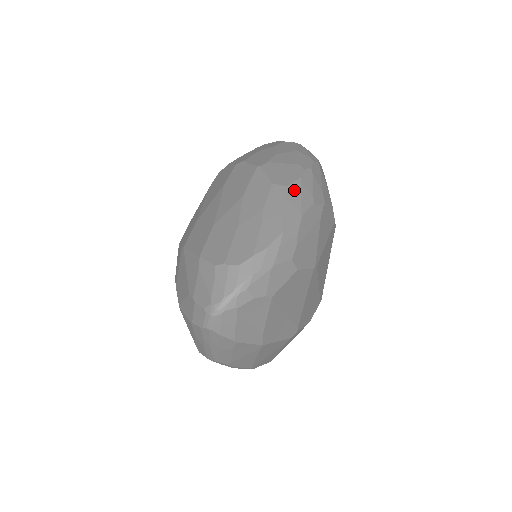
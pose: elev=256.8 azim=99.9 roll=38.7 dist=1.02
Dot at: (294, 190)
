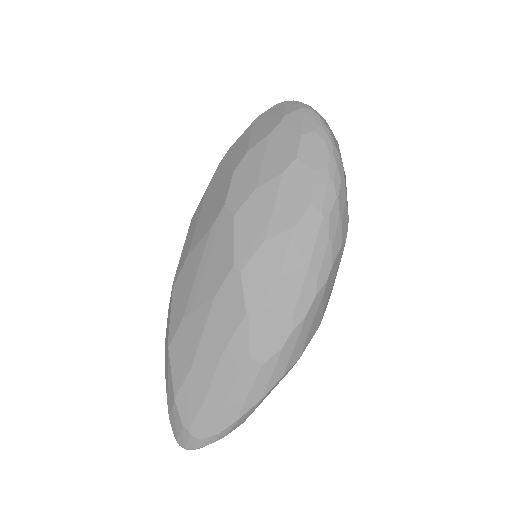
Dot at: (267, 369)
